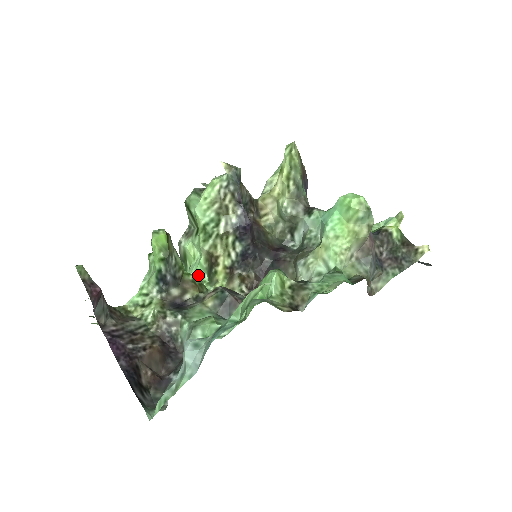
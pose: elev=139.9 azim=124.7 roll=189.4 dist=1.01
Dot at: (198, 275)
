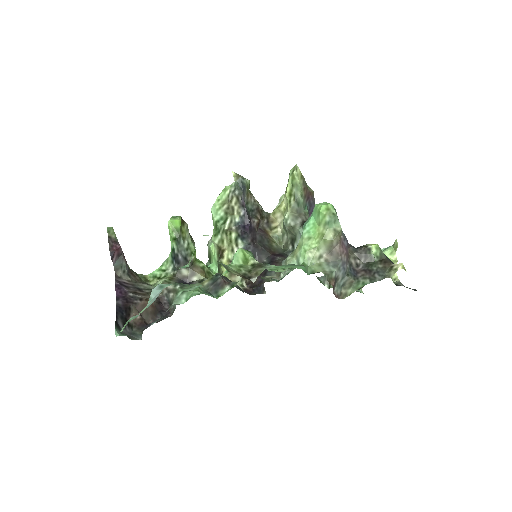
Dot at: (212, 268)
